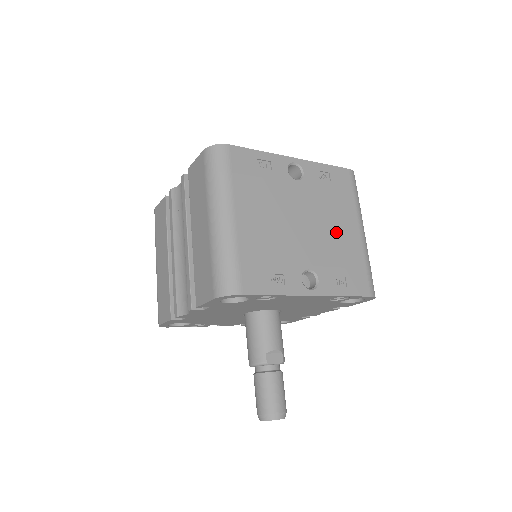
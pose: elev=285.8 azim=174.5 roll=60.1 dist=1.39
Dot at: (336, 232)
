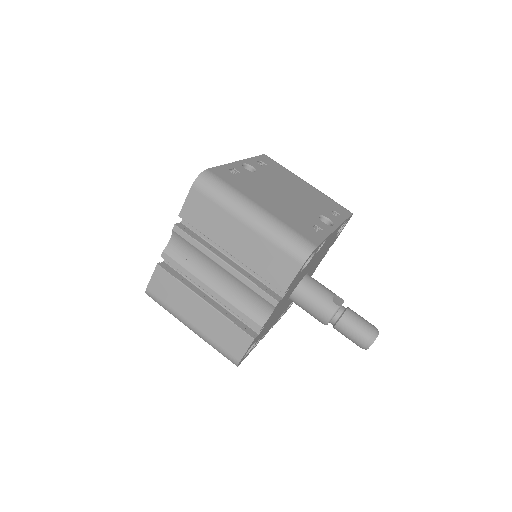
Dot at: (302, 190)
